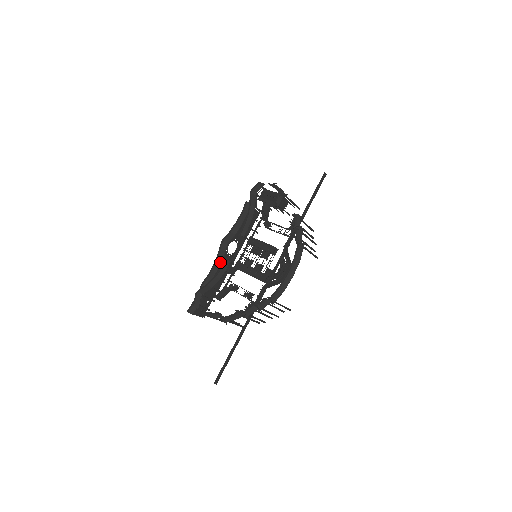
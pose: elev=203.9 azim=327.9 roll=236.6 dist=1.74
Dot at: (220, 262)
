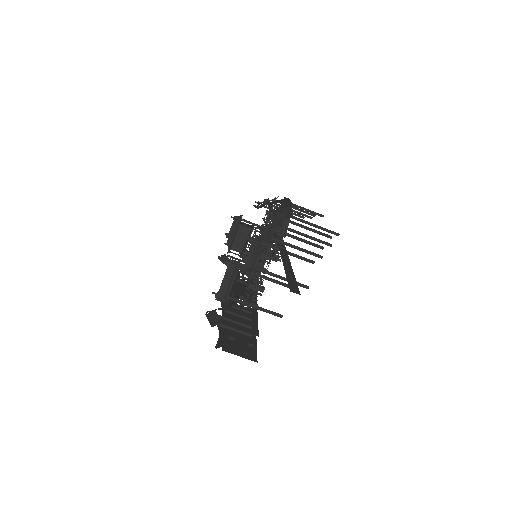
Dot at: occluded
